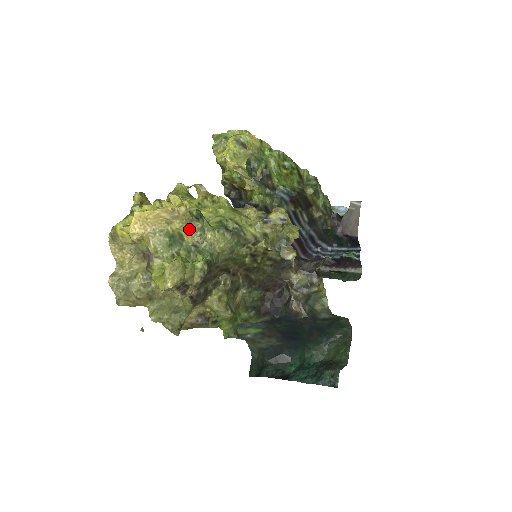
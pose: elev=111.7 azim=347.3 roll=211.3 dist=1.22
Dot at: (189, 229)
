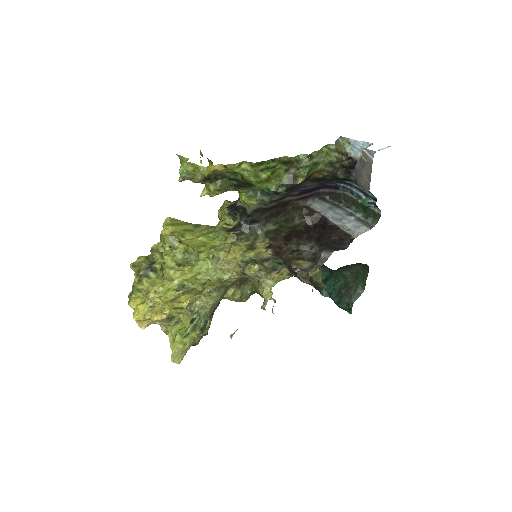
Dot at: occluded
